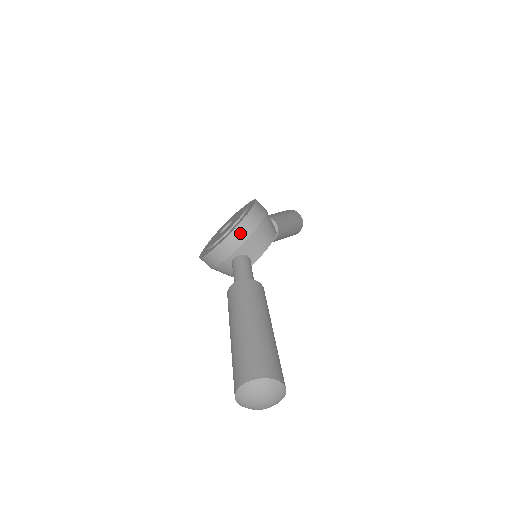
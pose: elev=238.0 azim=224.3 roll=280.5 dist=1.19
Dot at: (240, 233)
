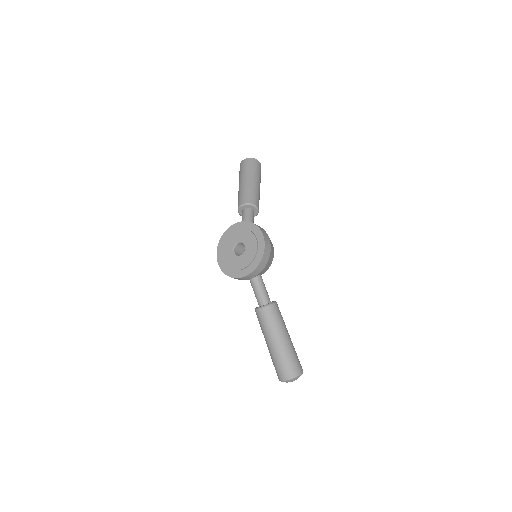
Dot at: (259, 269)
